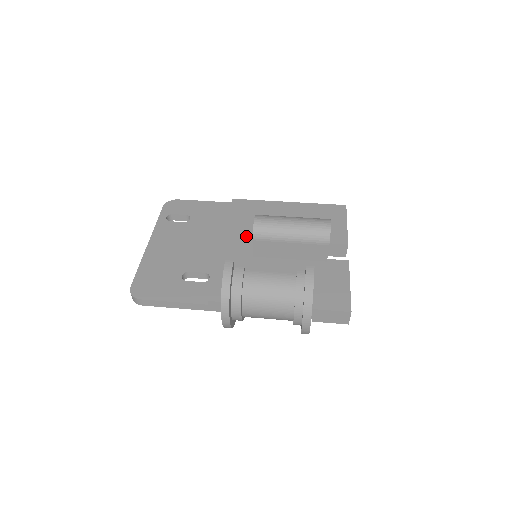
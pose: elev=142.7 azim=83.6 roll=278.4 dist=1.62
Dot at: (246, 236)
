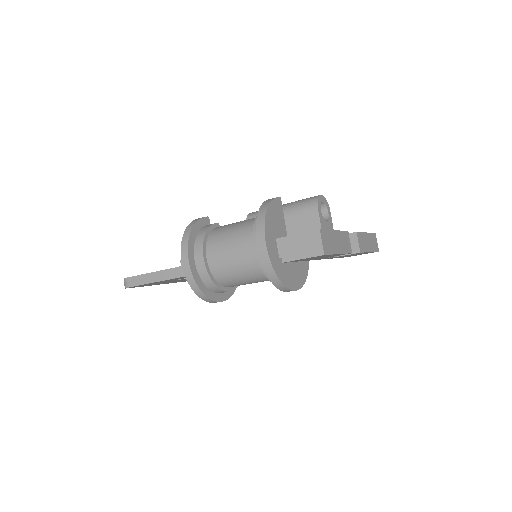
Dot at: occluded
